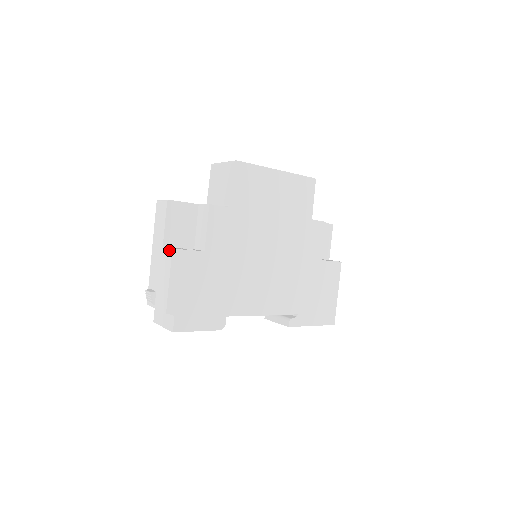
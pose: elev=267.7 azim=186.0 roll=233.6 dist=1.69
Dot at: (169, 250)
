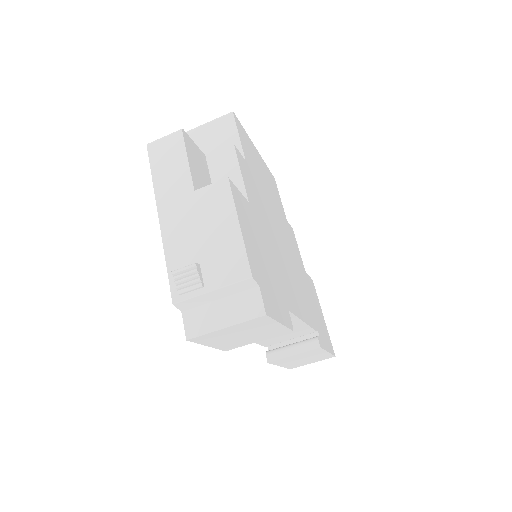
Dot at: (219, 183)
